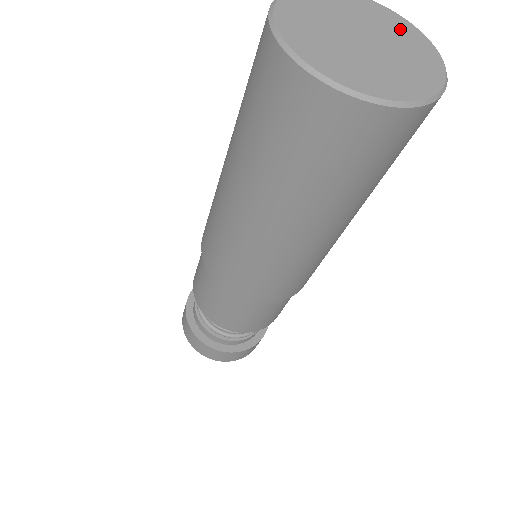
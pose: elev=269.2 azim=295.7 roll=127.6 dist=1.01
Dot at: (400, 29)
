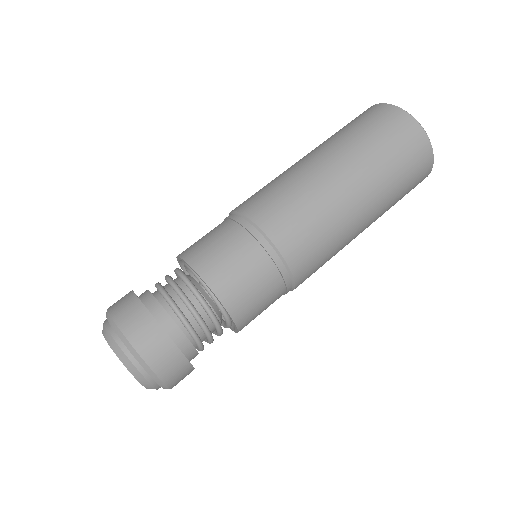
Dot at: occluded
